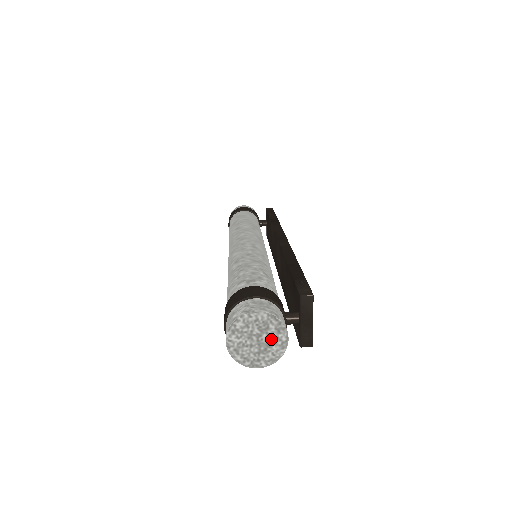
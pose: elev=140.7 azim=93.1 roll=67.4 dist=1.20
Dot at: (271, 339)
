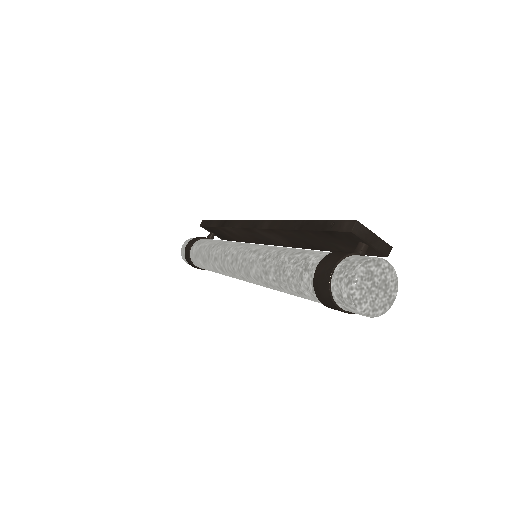
Dot at: (381, 275)
